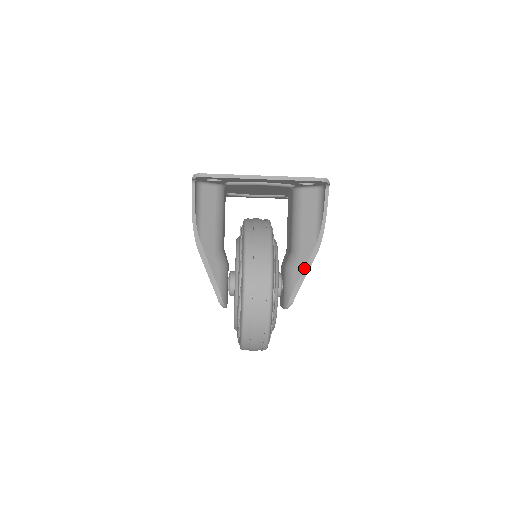
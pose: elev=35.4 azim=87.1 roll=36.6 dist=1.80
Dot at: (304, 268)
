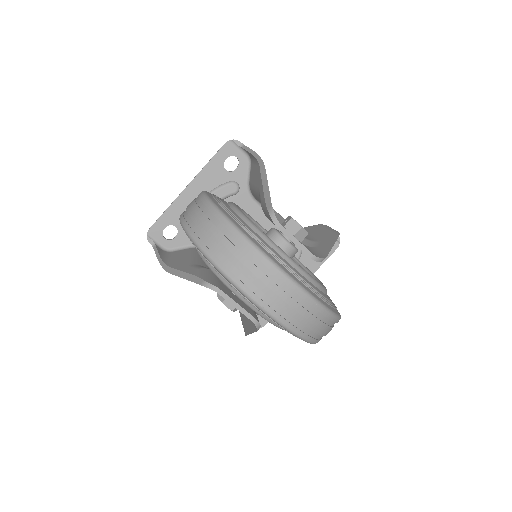
Dot at: (262, 183)
